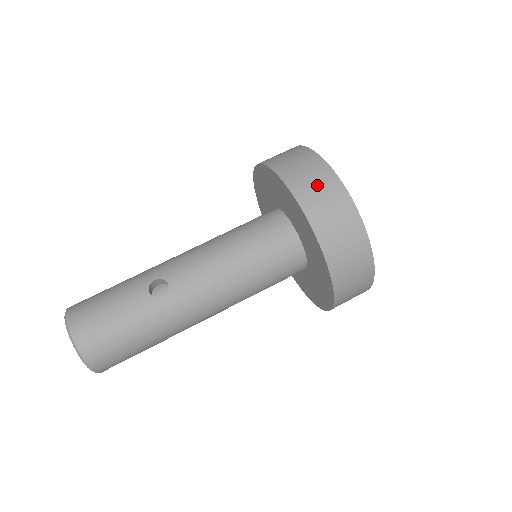
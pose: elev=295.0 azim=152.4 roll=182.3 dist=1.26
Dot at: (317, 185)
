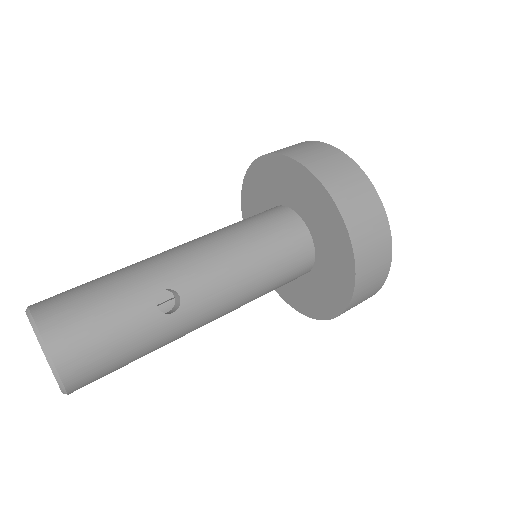
Dot at: (367, 218)
